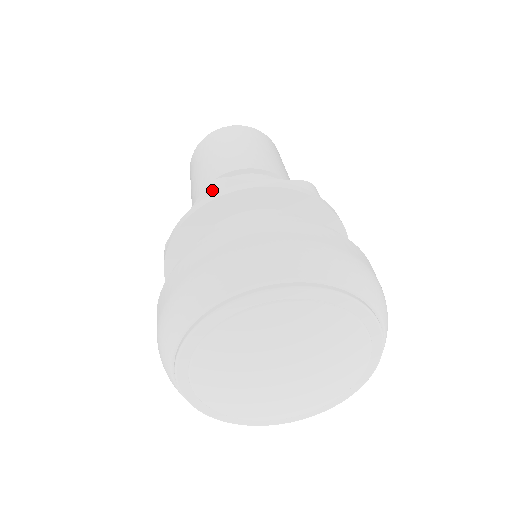
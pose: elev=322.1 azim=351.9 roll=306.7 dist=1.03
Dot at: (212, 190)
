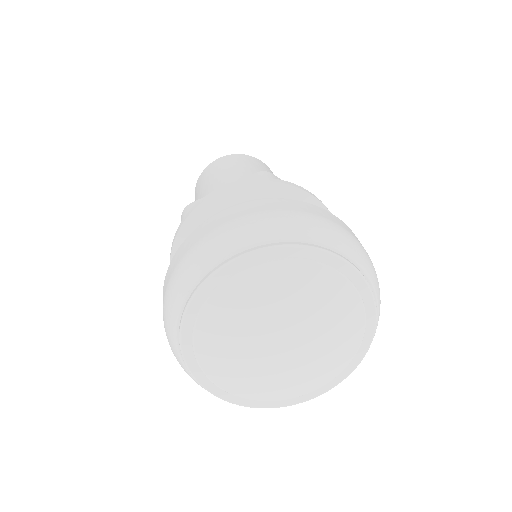
Dot at: (182, 218)
